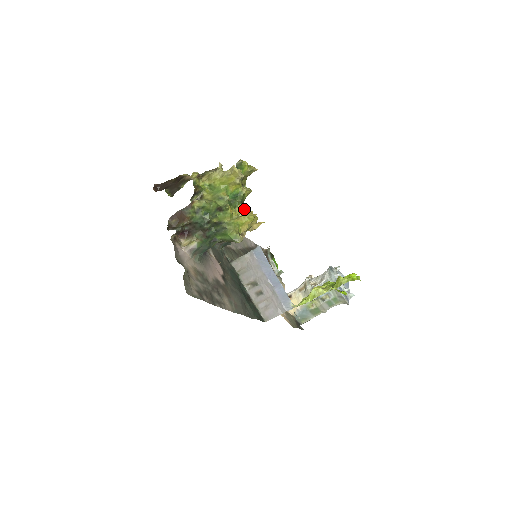
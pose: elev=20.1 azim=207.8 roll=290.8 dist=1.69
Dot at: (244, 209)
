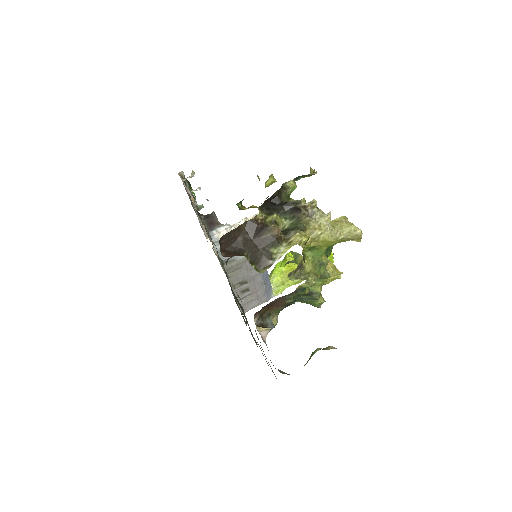
Dot at: occluded
